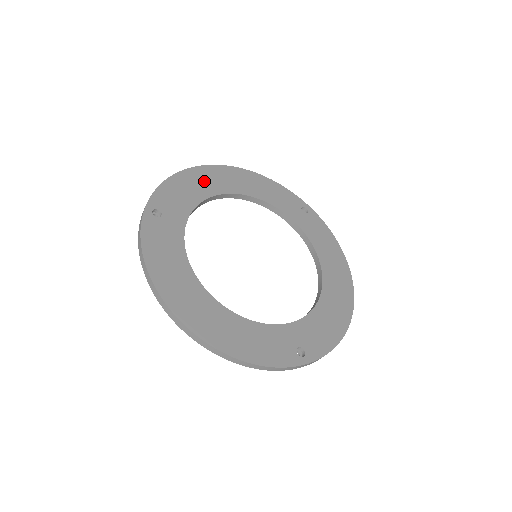
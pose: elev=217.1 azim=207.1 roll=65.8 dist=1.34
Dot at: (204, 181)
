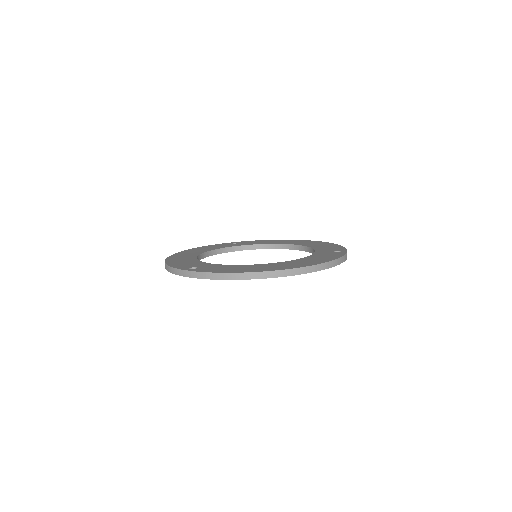
Dot at: (181, 258)
